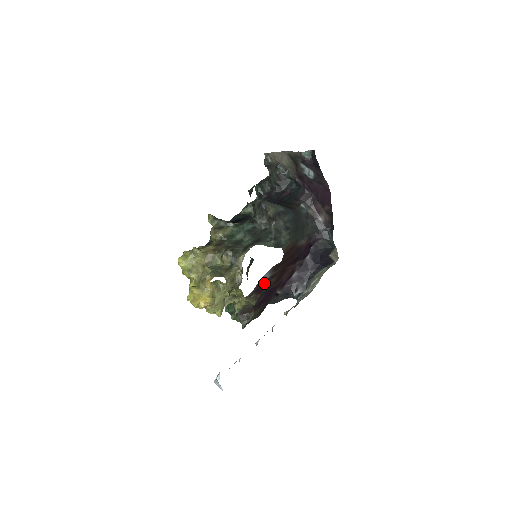
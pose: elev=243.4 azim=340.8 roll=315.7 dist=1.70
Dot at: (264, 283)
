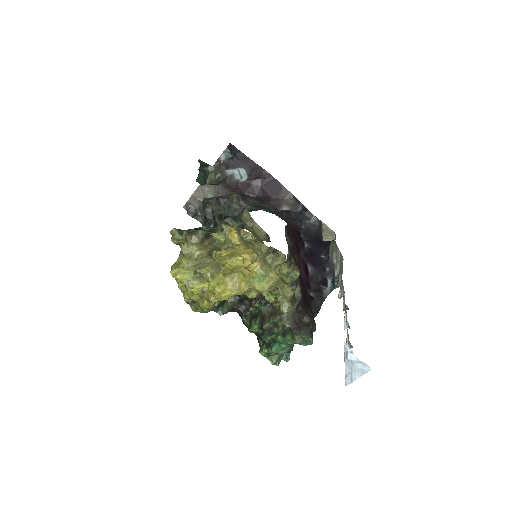
Dot at: occluded
